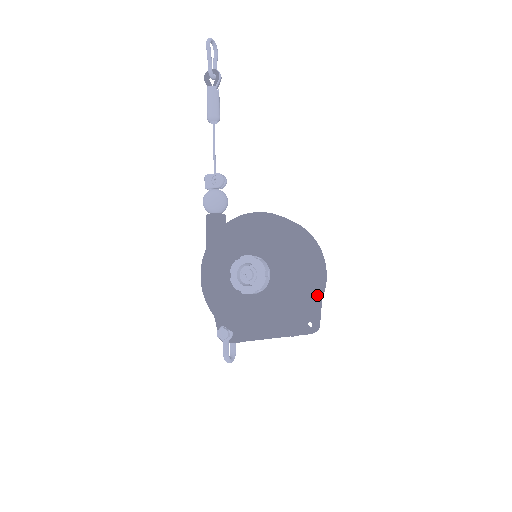
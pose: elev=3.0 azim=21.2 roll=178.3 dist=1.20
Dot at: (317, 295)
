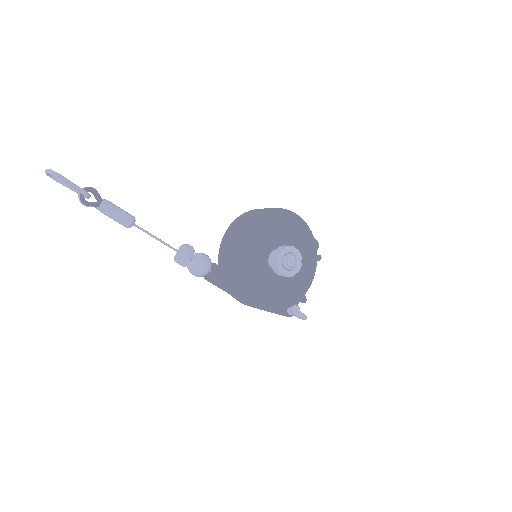
Dot at: occluded
